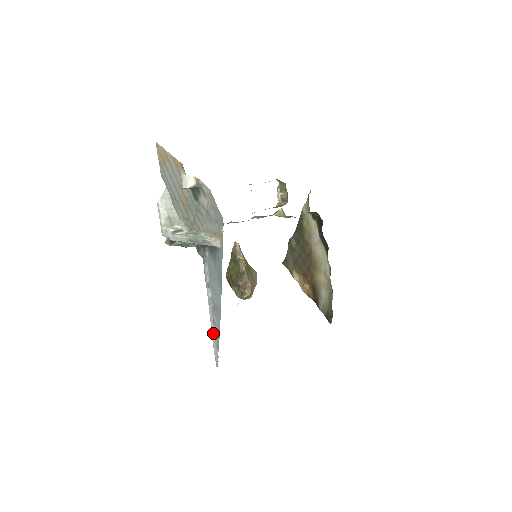
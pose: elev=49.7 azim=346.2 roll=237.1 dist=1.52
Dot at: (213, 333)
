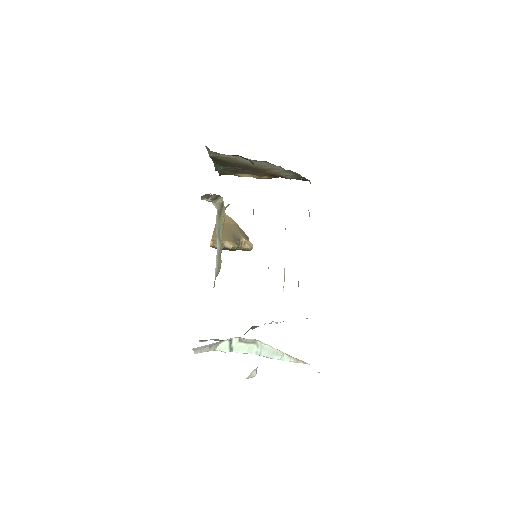
Dot at: occluded
